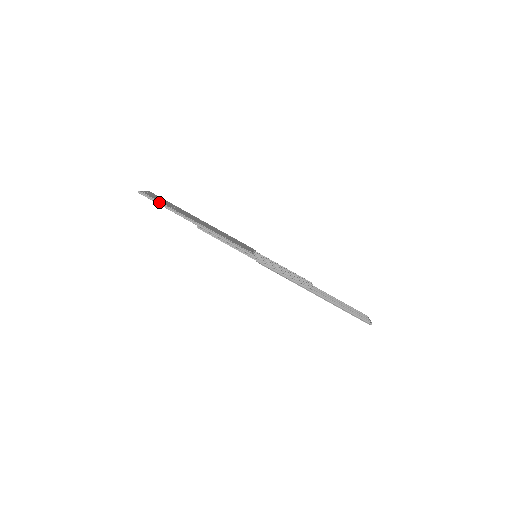
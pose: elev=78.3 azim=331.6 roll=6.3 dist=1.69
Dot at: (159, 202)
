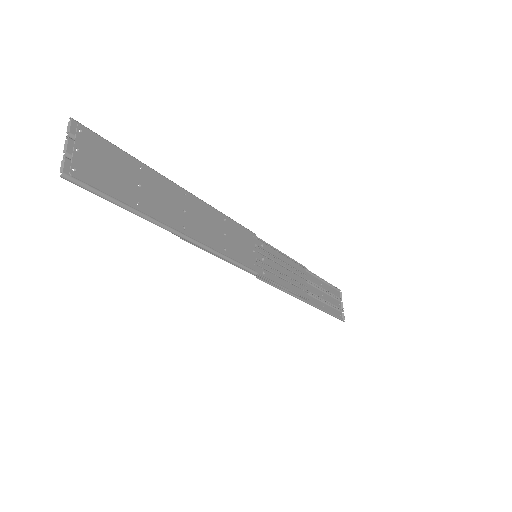
Dot at: (112, 199)
